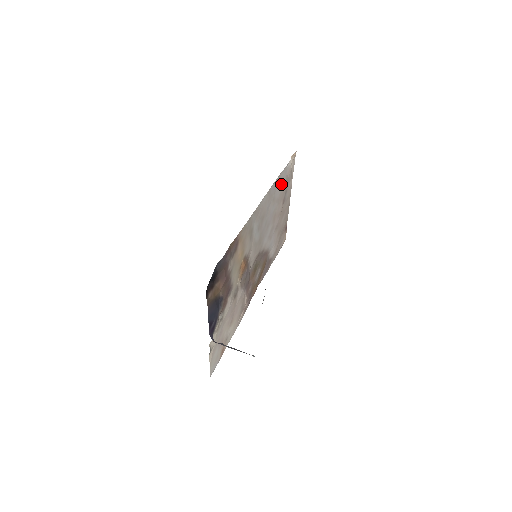
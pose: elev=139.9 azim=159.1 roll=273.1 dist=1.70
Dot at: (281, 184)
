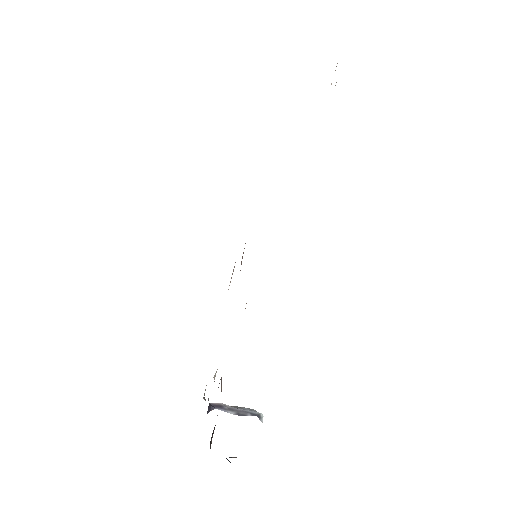
Dot at: occluded
